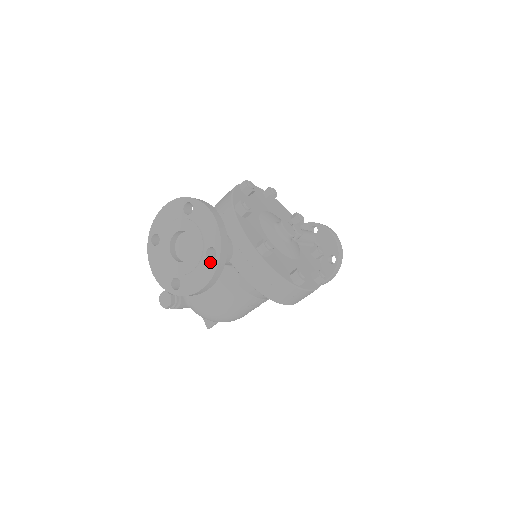
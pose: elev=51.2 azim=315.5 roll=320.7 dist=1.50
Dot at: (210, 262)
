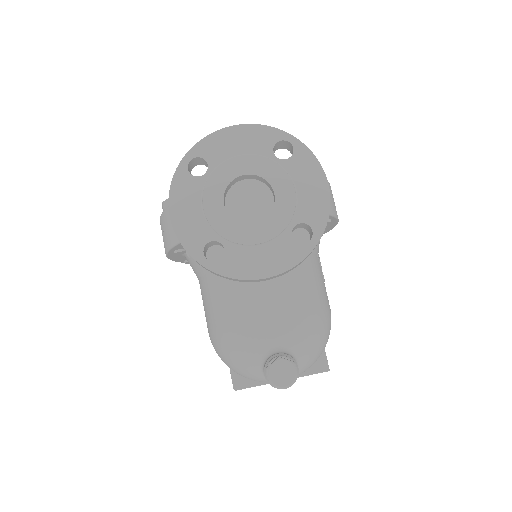
Dot at: (295, 155)
